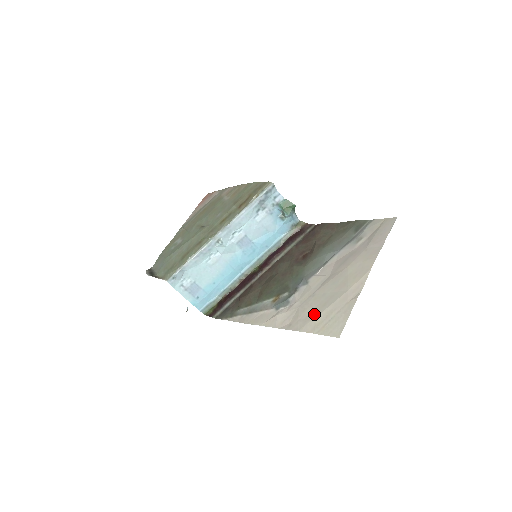
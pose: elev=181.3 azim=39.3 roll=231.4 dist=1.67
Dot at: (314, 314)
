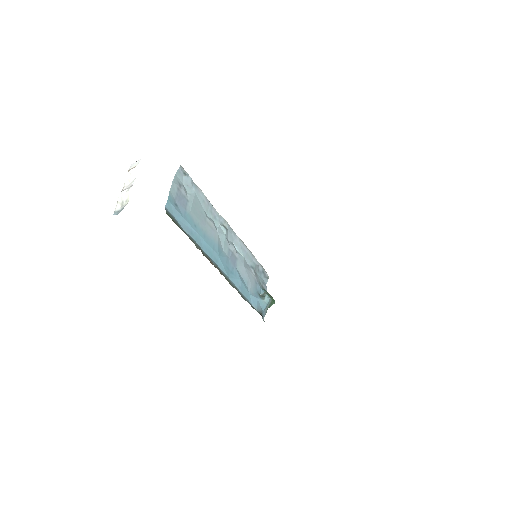
Dot at: occluded
